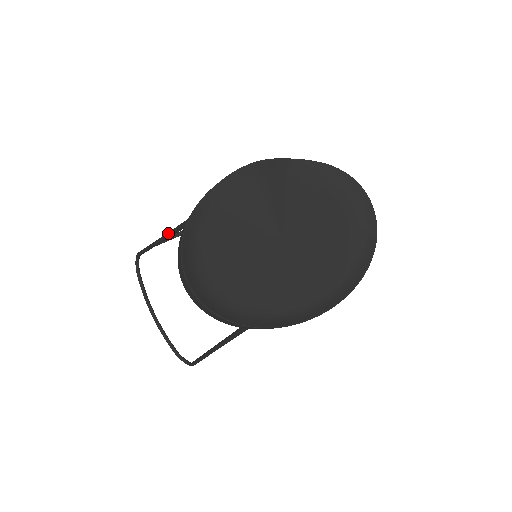
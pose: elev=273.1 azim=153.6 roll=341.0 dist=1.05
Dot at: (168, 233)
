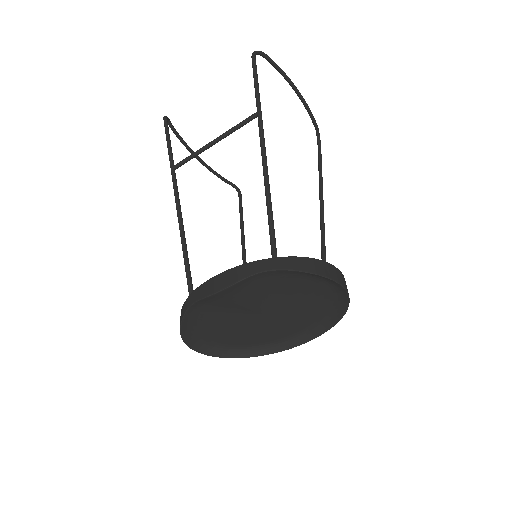
Dot at: (178, 221)
